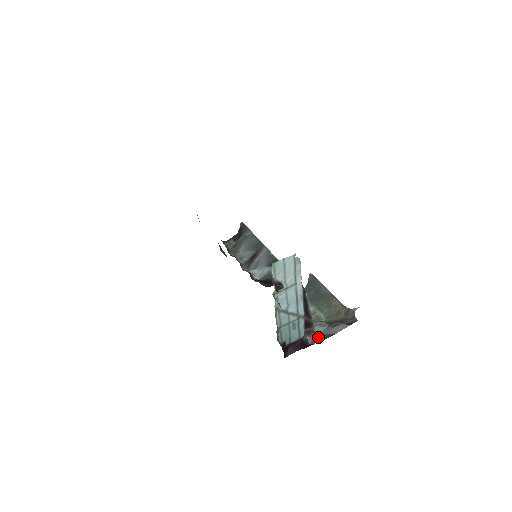
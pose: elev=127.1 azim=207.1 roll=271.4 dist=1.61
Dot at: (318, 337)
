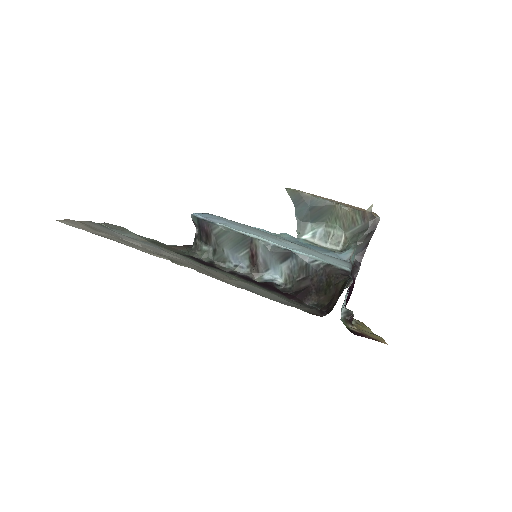
Dot at: (356, 262)
